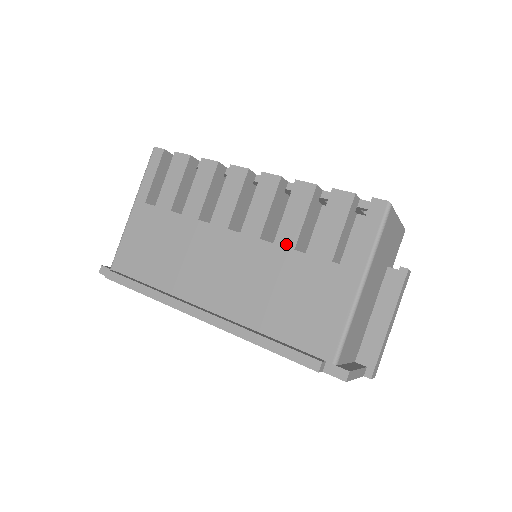
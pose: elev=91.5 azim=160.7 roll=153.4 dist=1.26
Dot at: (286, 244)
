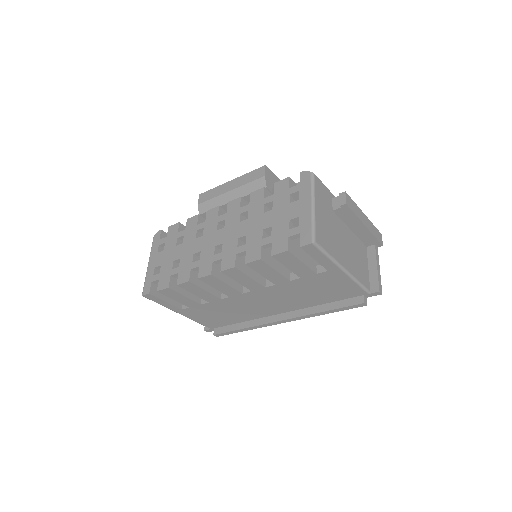
Dot at: (282, 282)
